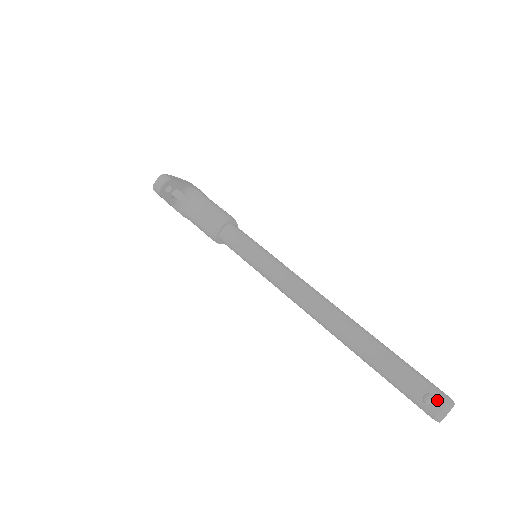
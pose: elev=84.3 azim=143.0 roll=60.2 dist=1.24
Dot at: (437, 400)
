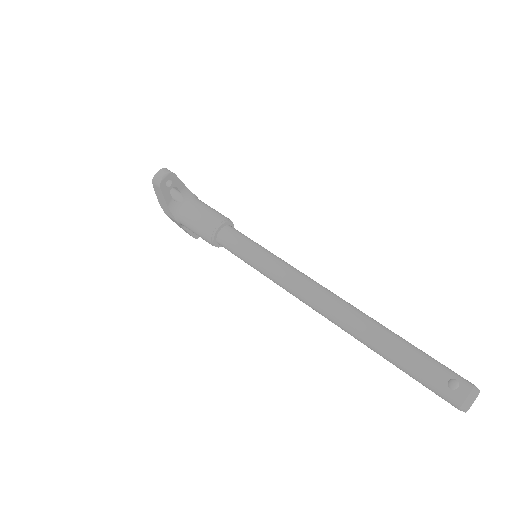
Dot at: (463, 385)
